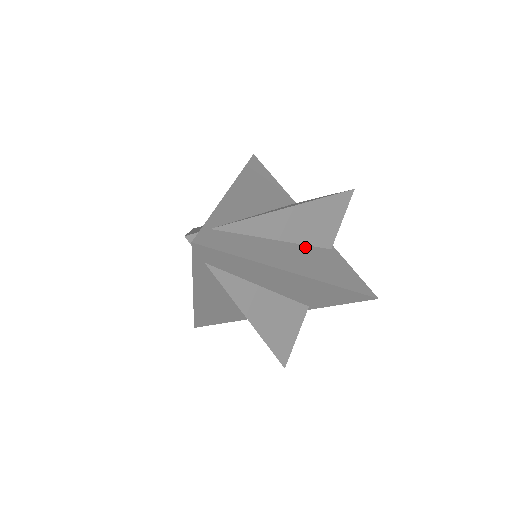
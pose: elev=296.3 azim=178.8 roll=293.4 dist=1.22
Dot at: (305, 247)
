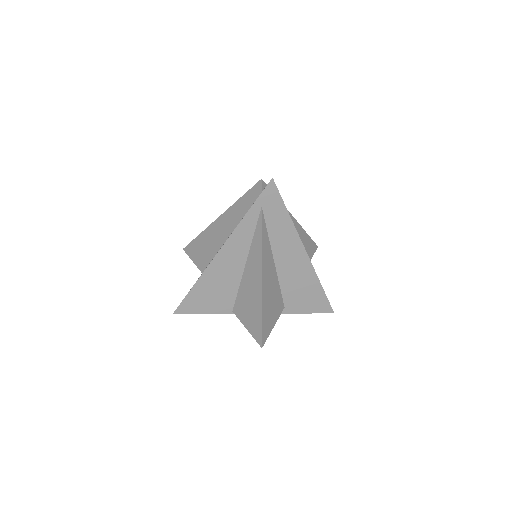
Dot at: occluded
